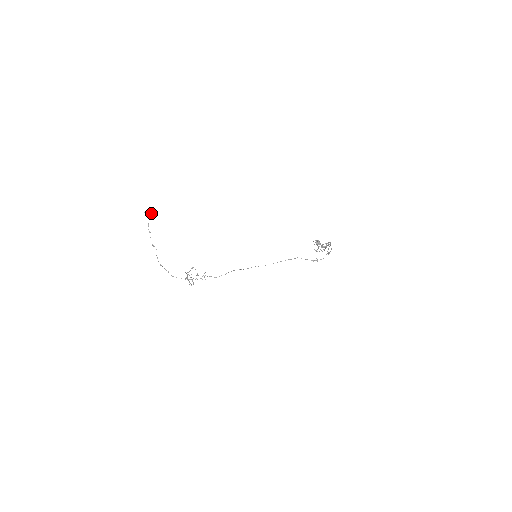
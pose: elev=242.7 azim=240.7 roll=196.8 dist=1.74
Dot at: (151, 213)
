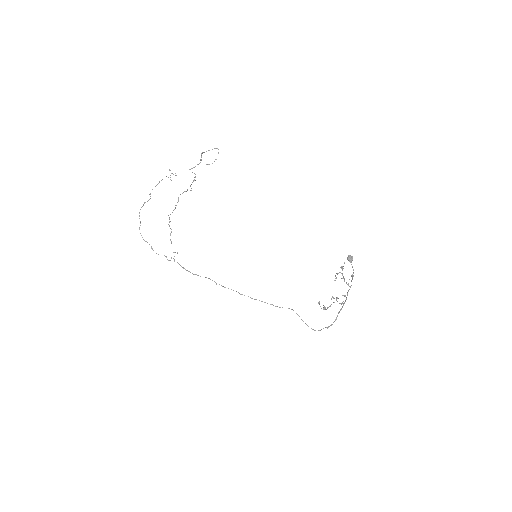
Dot at: occluded
